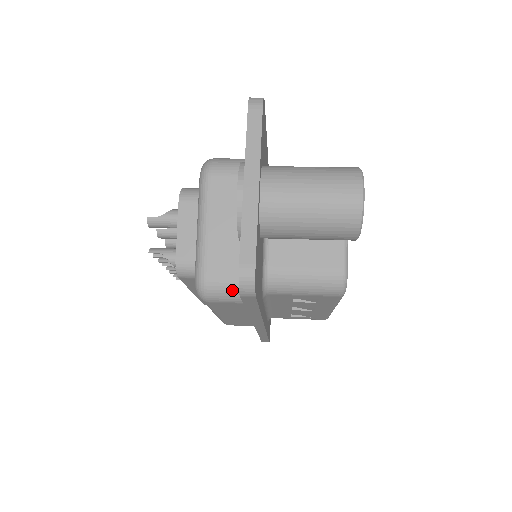
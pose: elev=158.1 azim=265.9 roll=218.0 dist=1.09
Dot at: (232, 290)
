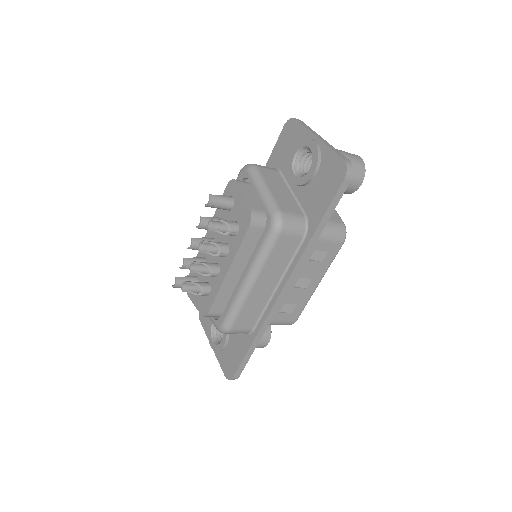
Dot at: (298, 222)
